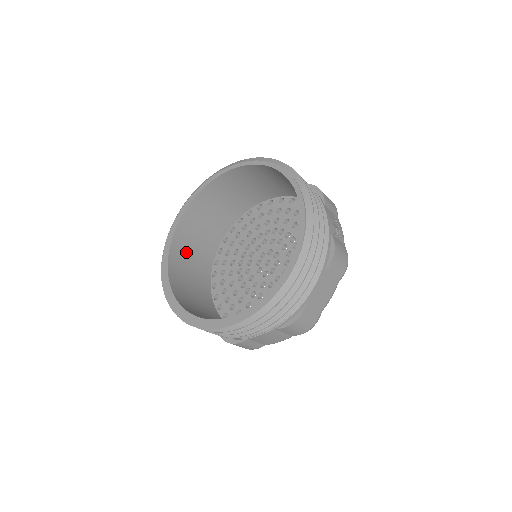
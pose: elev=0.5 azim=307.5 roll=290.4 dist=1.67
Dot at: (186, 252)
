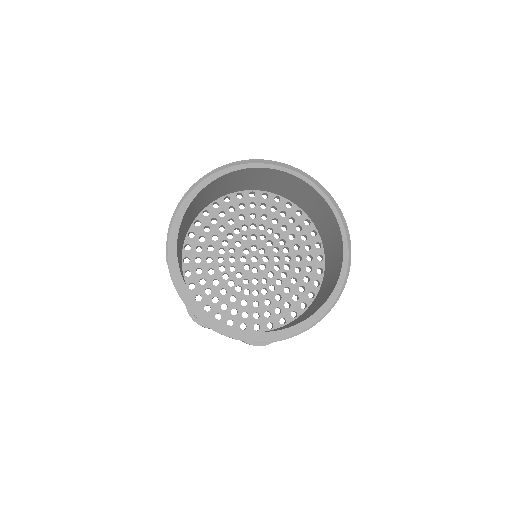
Dot at: occluded
